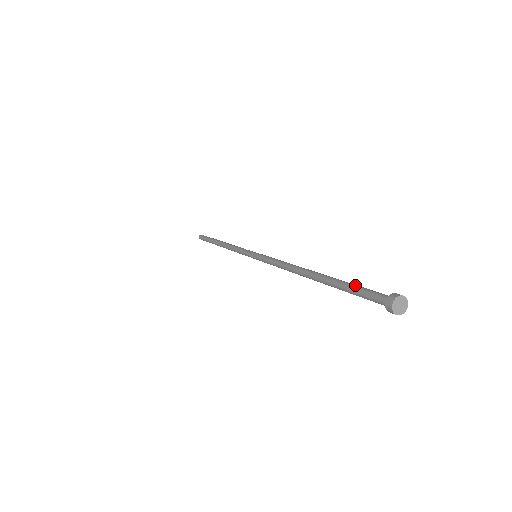
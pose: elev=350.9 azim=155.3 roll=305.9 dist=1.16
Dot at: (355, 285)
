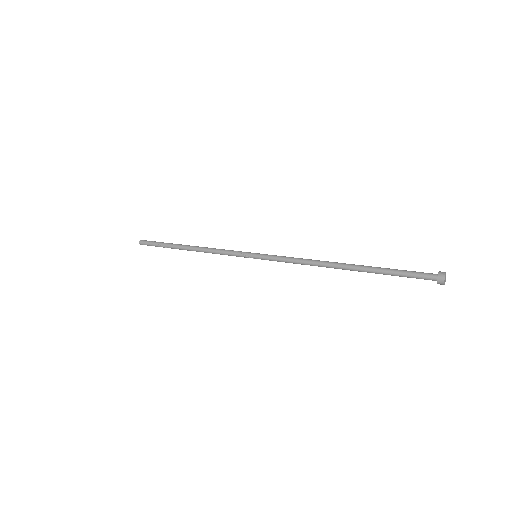
Dot at: (399, 271)
